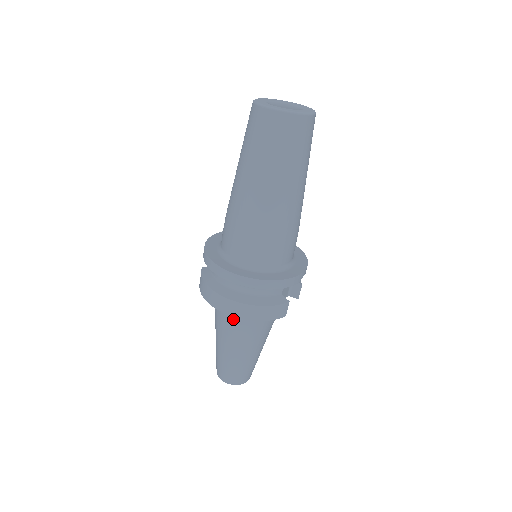
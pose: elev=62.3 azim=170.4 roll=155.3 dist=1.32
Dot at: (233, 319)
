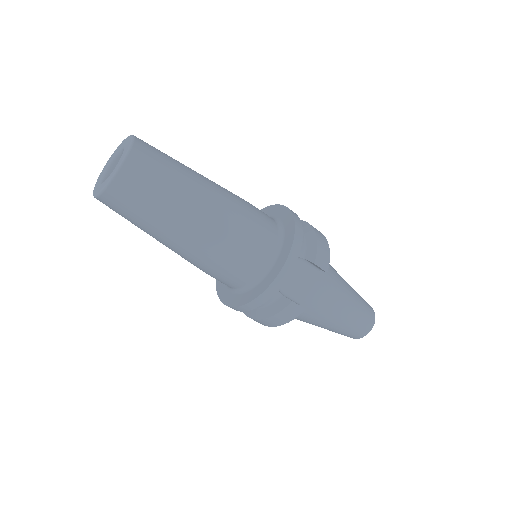
Dot at: occluded
